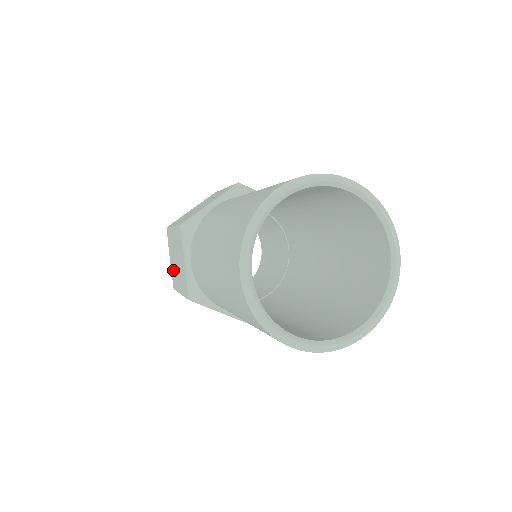
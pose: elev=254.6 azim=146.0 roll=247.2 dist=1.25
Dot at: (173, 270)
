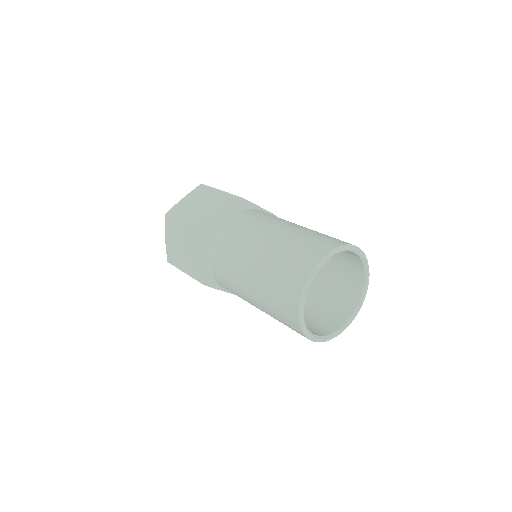
Dot at: (172, 250)
